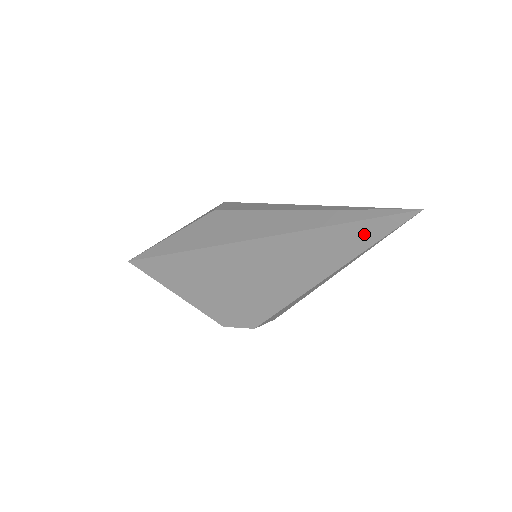
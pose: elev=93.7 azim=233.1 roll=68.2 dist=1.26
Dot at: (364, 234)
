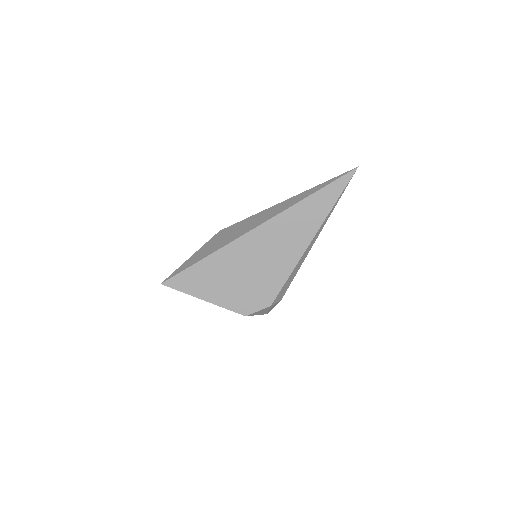
Dot at: (331, 194)
